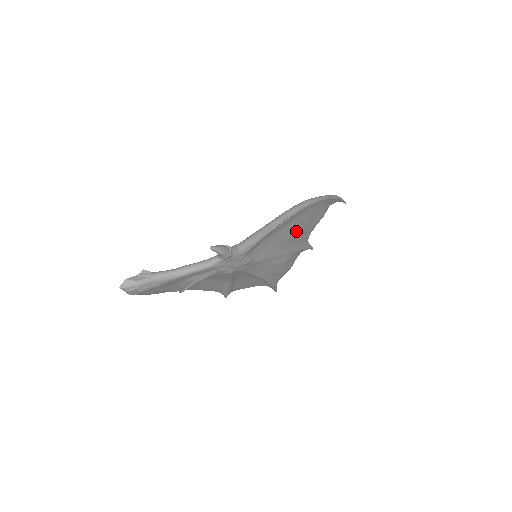
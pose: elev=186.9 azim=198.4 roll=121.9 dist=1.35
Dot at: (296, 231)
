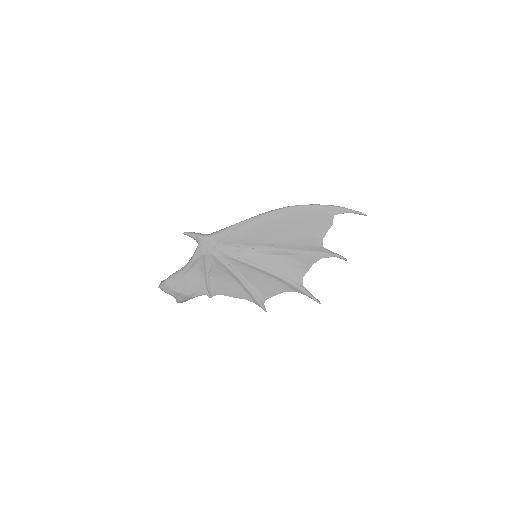
Dot at: (286, 231)
